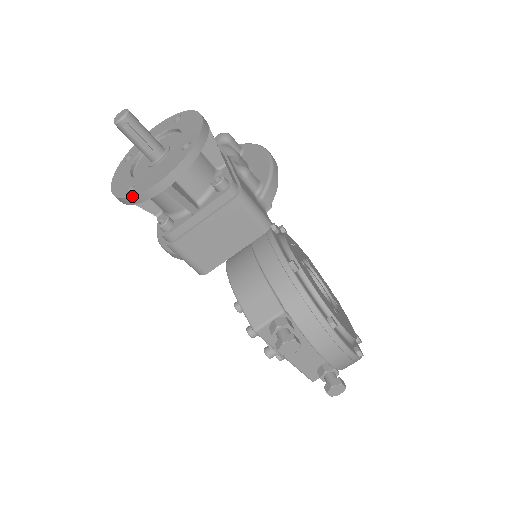
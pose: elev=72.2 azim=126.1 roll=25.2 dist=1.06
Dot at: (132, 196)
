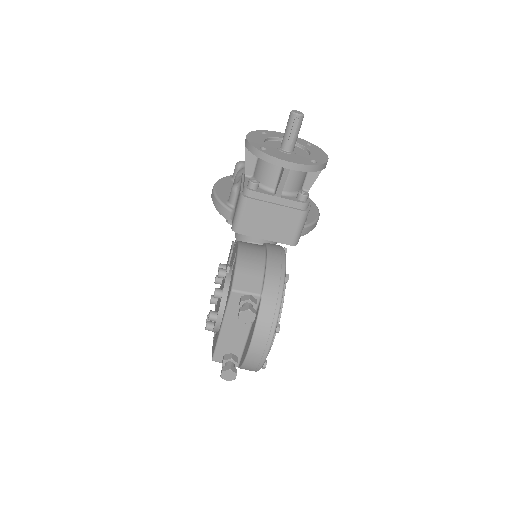
Dot at: (265, 152)
